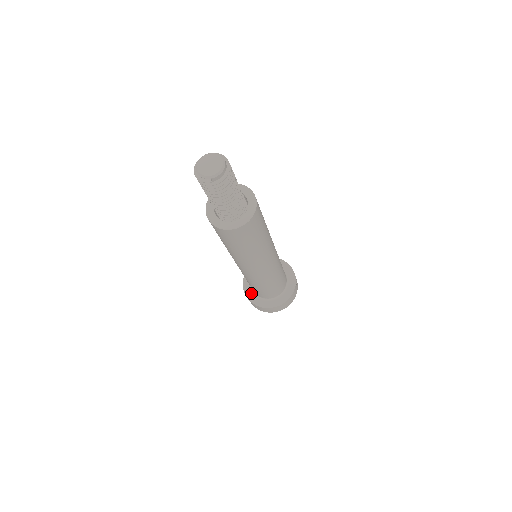
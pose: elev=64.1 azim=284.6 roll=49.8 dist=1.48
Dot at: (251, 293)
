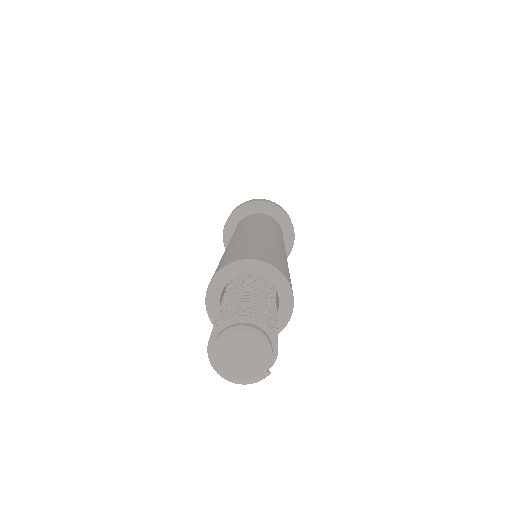
Dot at: occluded
